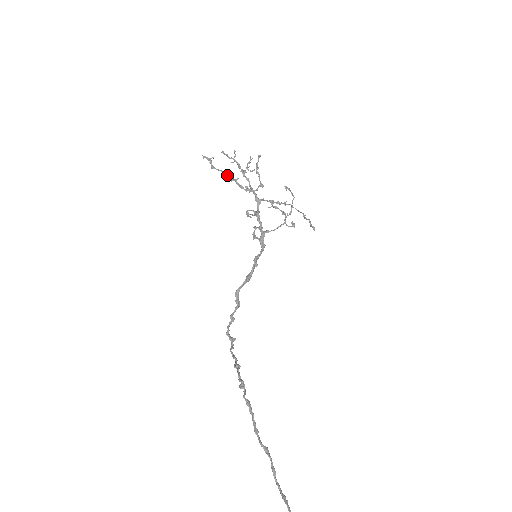
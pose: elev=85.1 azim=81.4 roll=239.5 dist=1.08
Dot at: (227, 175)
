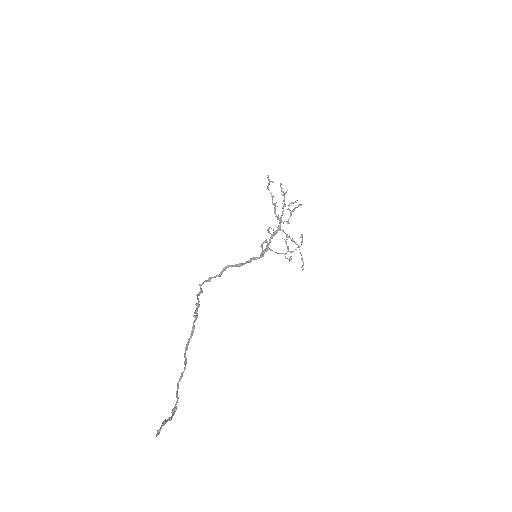
Dot at: occluded
